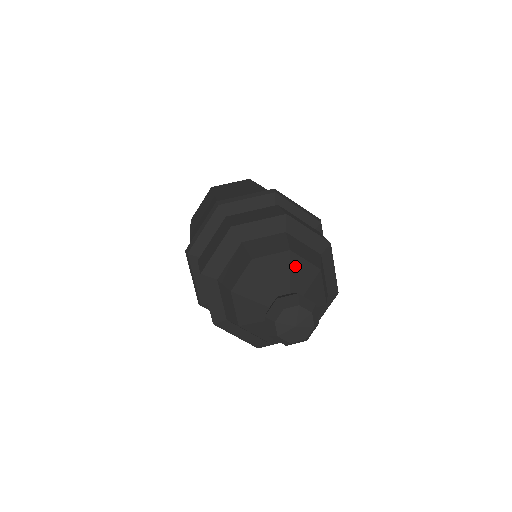
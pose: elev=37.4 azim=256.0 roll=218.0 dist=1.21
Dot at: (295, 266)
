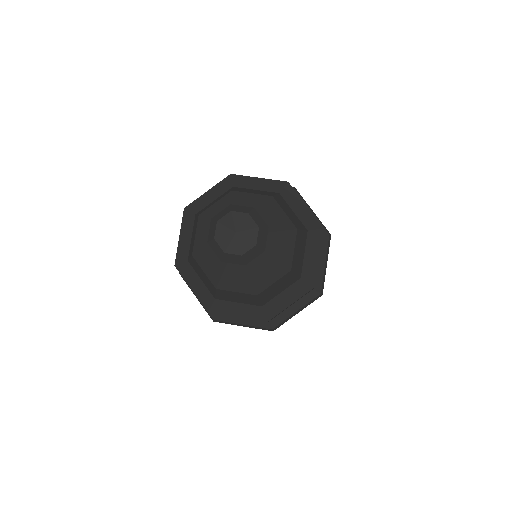
Dot at: (240, 200)
